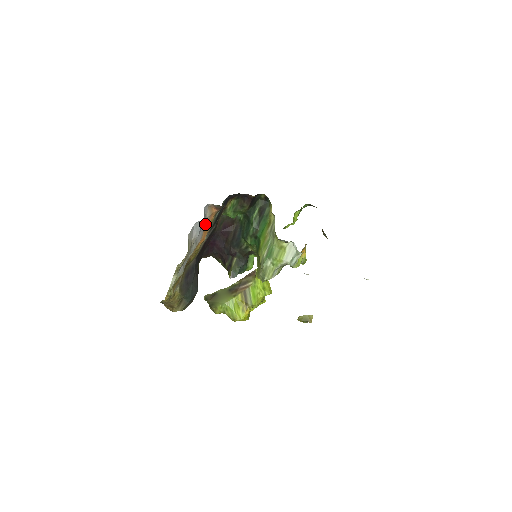
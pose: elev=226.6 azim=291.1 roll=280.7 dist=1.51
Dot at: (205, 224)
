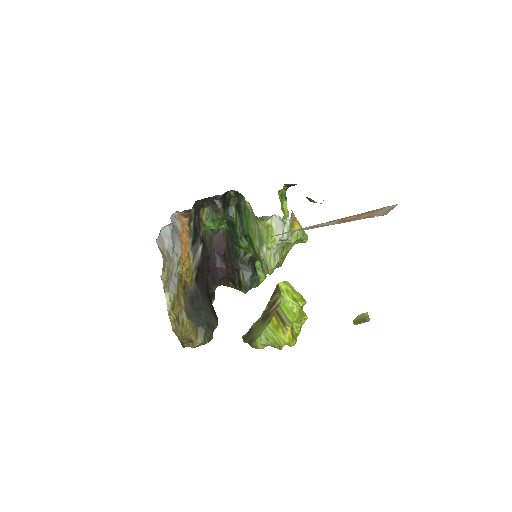
Dot at: (180, 235)
